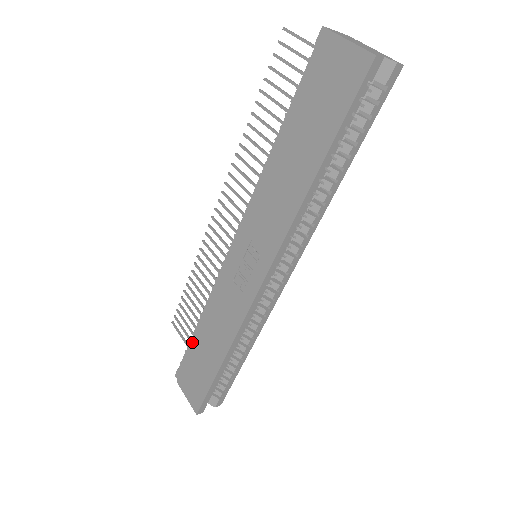
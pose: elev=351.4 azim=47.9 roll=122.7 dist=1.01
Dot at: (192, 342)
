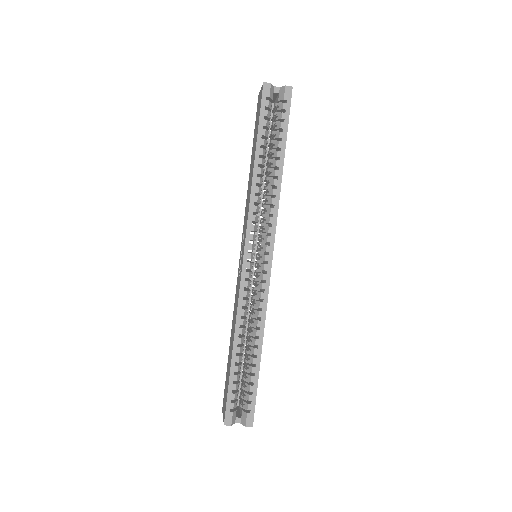
Dot at: occluded
